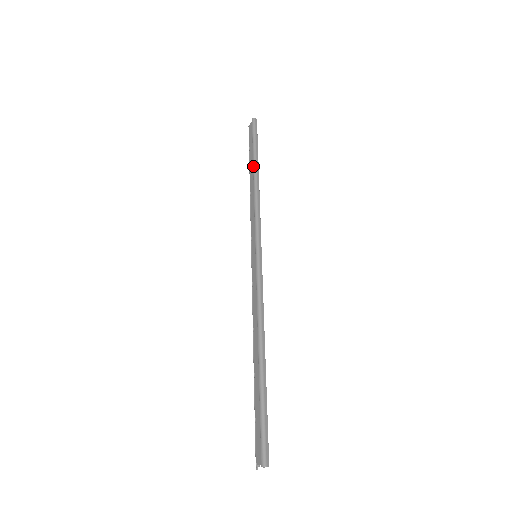
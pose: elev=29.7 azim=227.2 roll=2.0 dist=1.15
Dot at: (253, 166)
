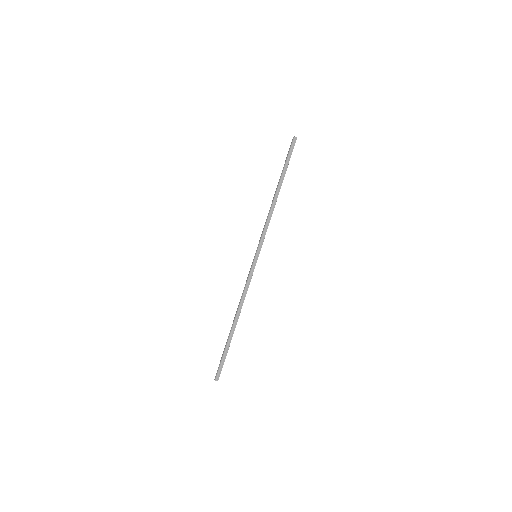
Dot at: (278, 183)
